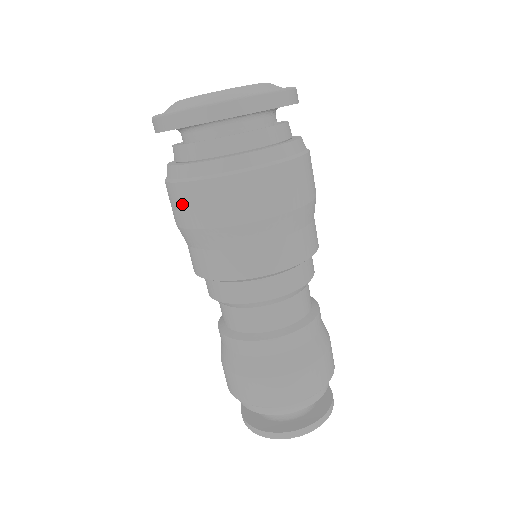
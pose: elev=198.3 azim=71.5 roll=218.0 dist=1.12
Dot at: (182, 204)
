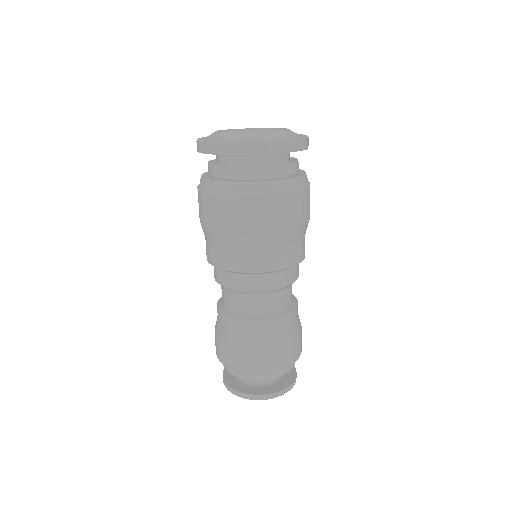
Dot at: (203, 207)
